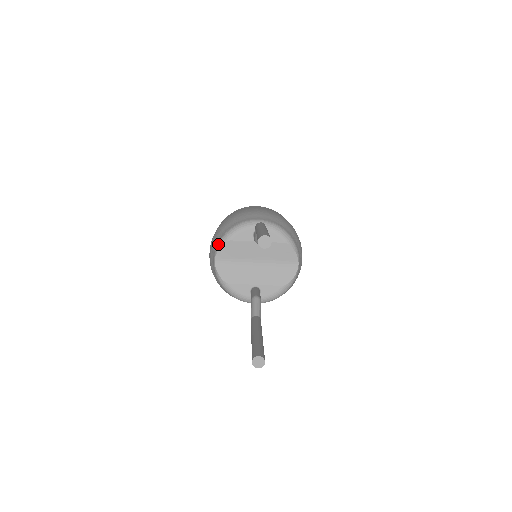
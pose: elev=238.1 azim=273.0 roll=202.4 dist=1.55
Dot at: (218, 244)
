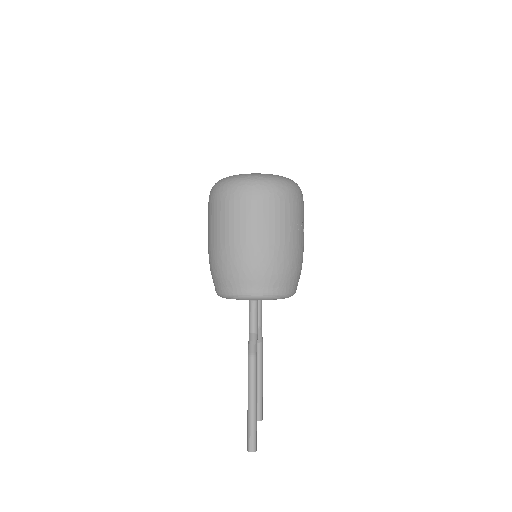
Dot at: (217, 294)
